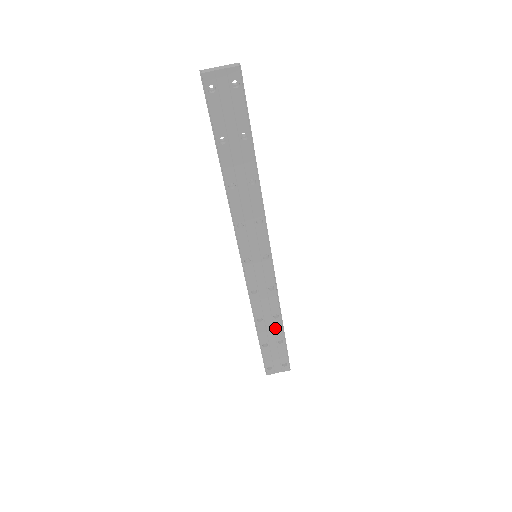
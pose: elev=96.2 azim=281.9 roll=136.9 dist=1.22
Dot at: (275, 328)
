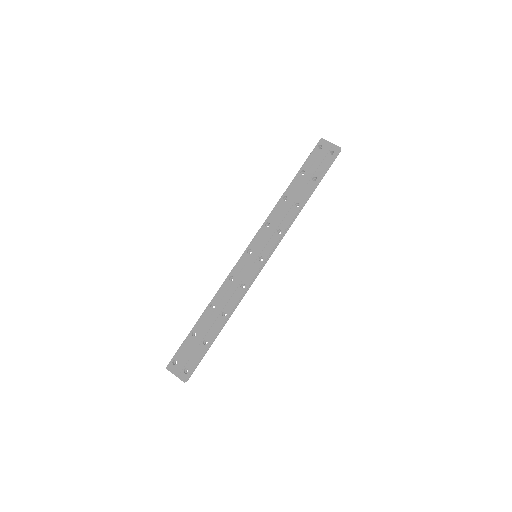
Dot at: (214, 324)
